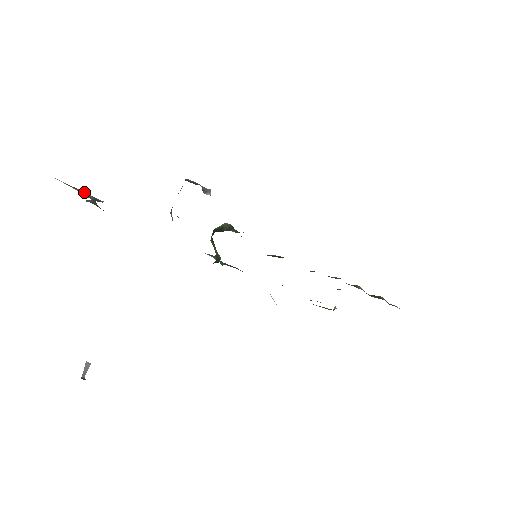
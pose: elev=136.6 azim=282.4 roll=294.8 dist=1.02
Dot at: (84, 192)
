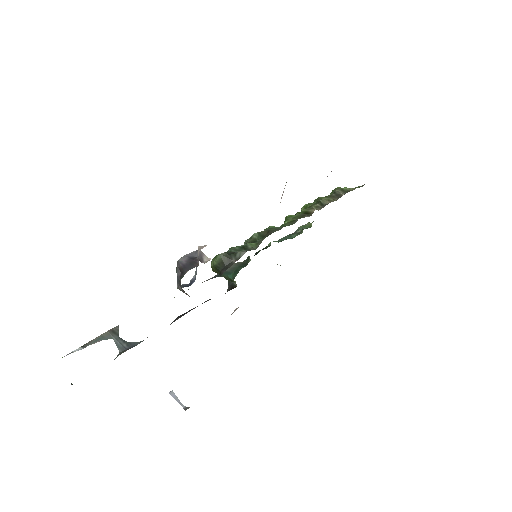
Dot at: (98, 337)
